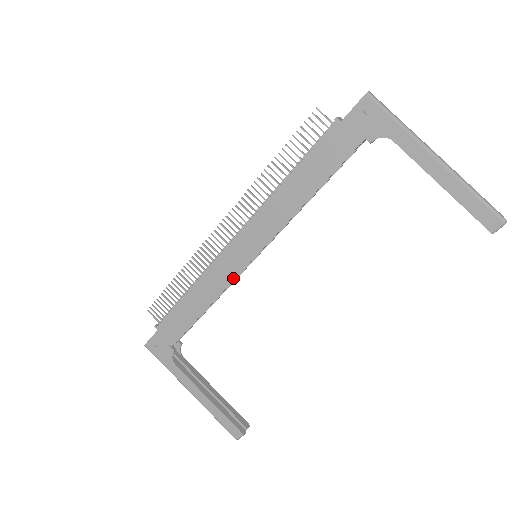
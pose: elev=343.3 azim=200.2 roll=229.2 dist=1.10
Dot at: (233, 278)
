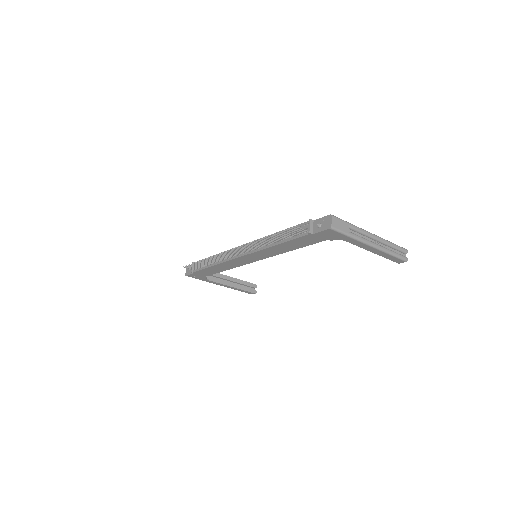
Dot at: occluded
